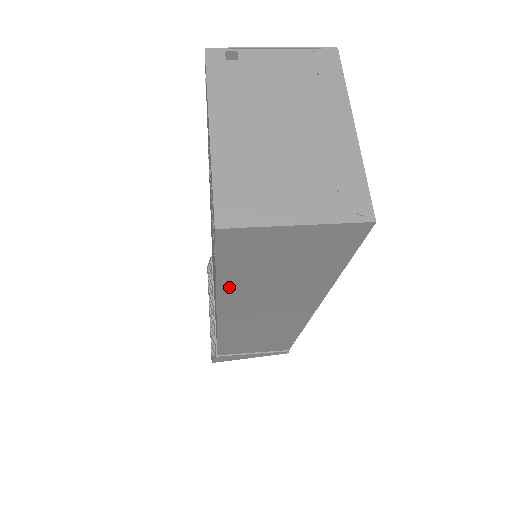
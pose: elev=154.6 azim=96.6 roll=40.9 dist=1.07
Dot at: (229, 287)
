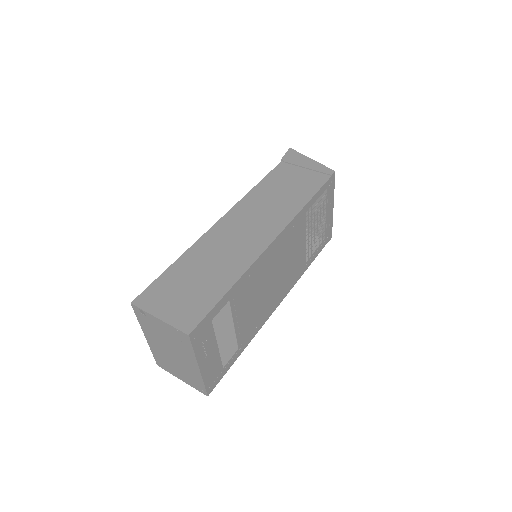
Dot at: occluded
